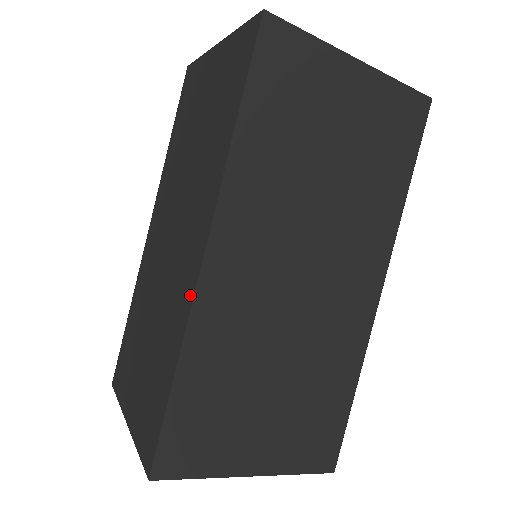
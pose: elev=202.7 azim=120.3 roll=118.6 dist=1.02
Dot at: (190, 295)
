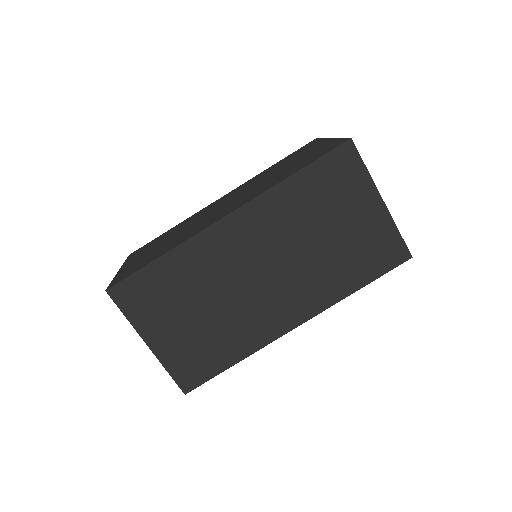
Dot at: (202, 229)
